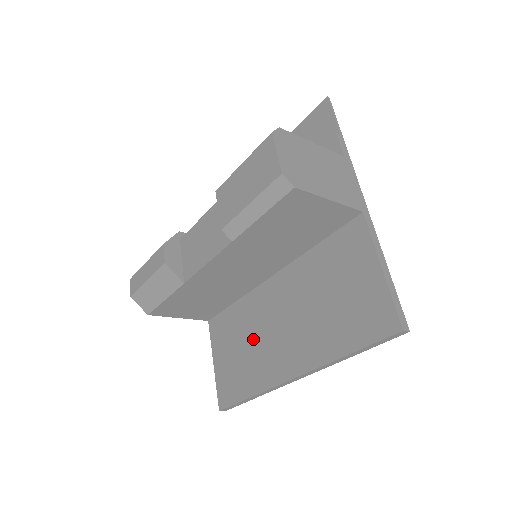
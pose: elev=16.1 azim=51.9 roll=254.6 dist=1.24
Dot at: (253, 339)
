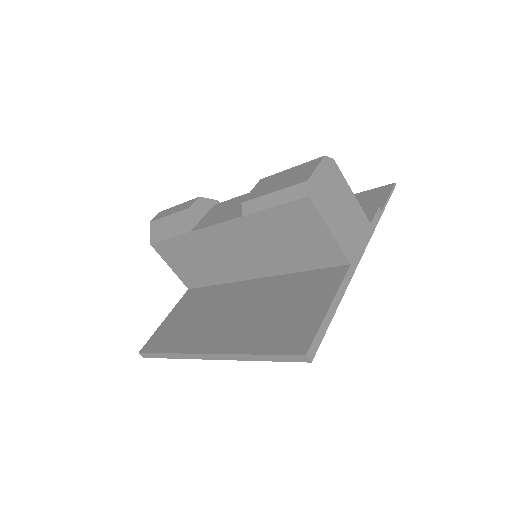
Dot at: (205, 314)
